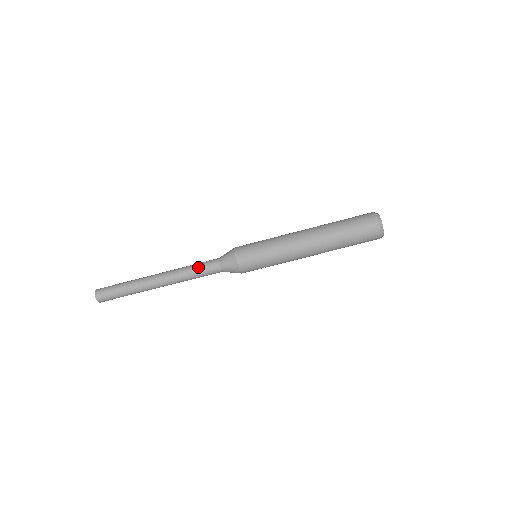
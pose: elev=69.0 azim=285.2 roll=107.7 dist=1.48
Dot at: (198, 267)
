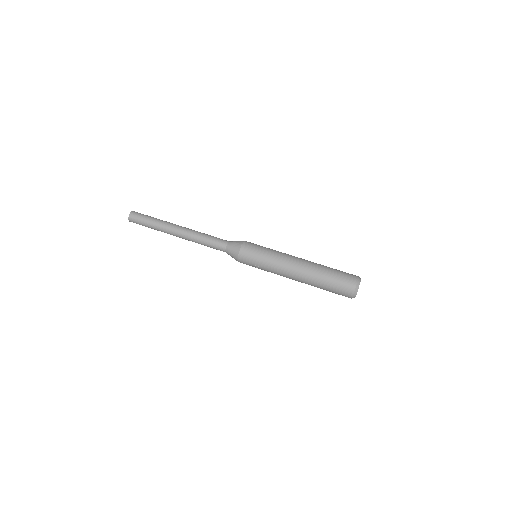
Dot at: (212, 237)
